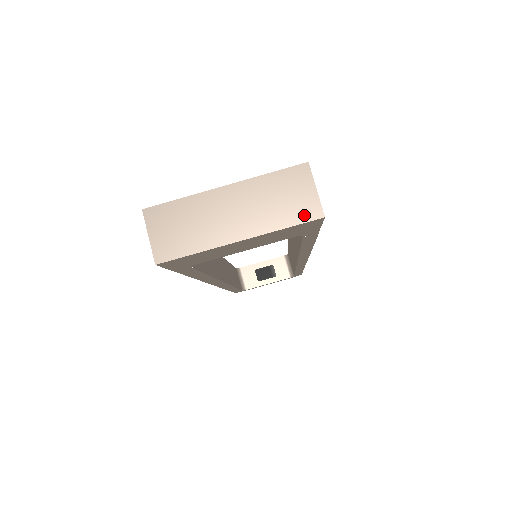
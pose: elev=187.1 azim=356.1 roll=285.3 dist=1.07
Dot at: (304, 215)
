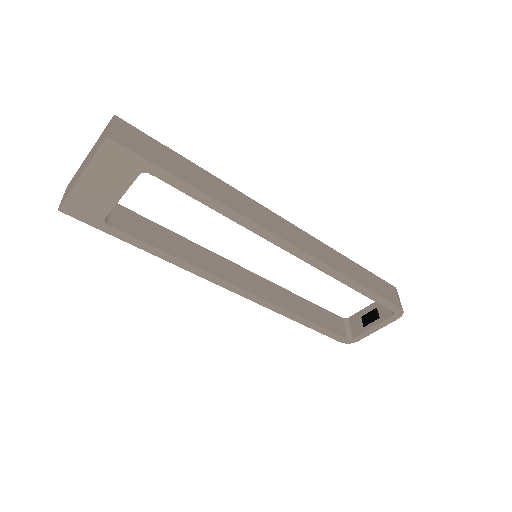
Dot at: (102, 143)
